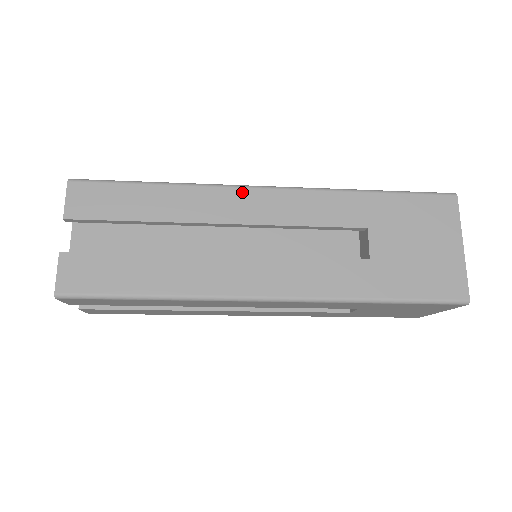
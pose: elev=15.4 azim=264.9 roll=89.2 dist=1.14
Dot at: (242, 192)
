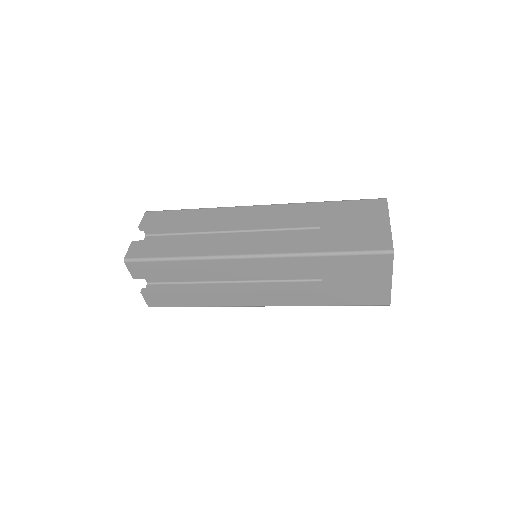
Dot at: (242, 208)
